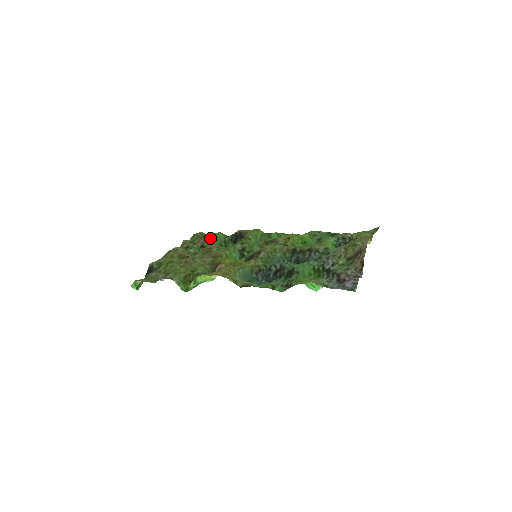
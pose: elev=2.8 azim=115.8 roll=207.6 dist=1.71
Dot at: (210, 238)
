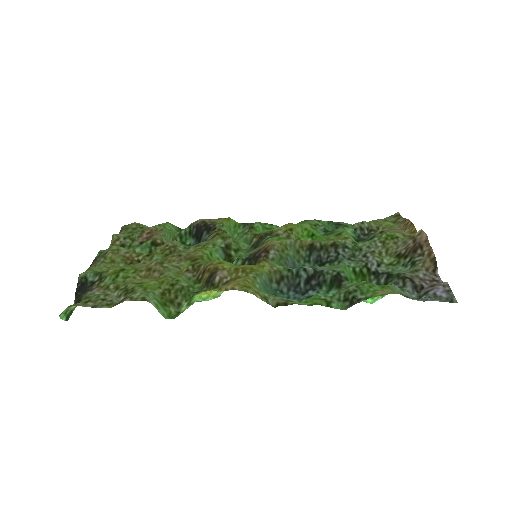
Dot at: (157, 231)
